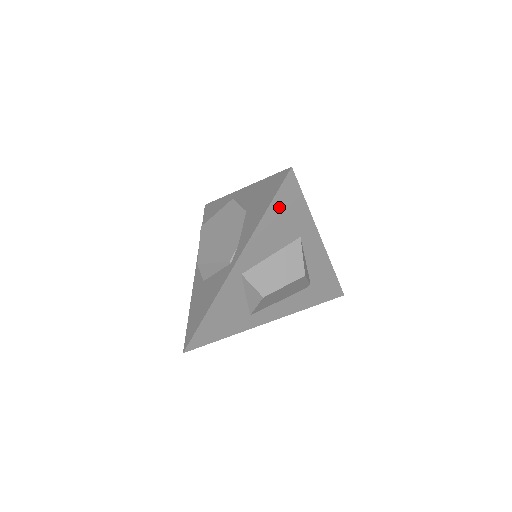
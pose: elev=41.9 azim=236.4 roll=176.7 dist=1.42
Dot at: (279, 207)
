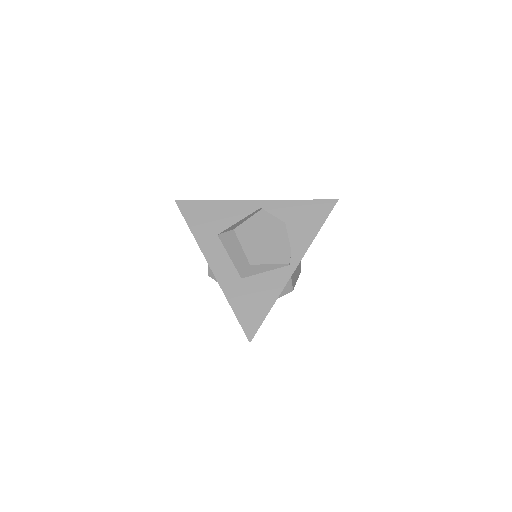
Dot at: occluded
